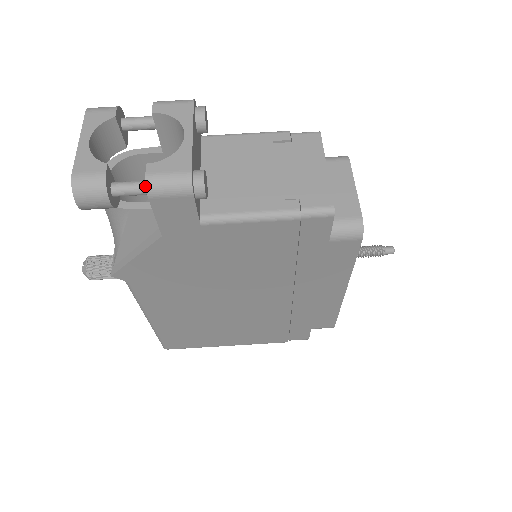
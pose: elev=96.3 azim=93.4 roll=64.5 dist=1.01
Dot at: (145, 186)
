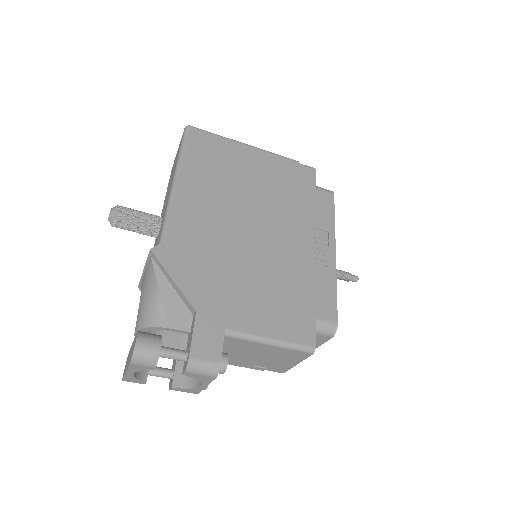
Dot at: occluded
